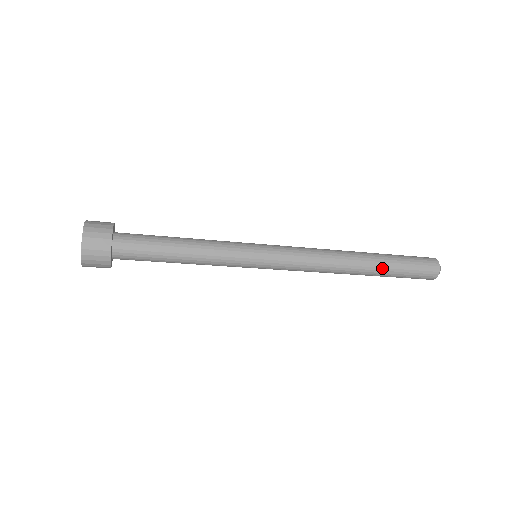
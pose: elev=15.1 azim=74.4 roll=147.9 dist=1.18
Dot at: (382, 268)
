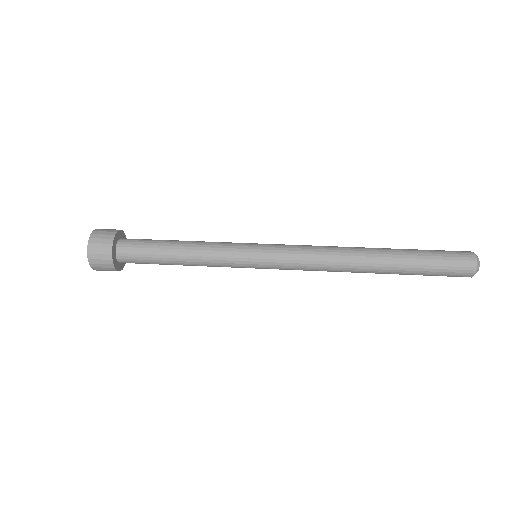
Dot at: (397, 272)
